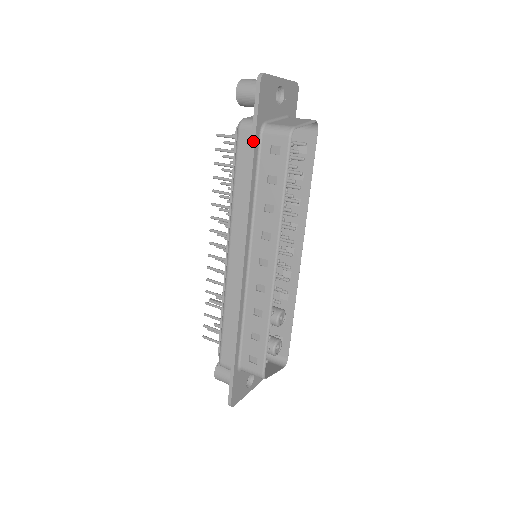
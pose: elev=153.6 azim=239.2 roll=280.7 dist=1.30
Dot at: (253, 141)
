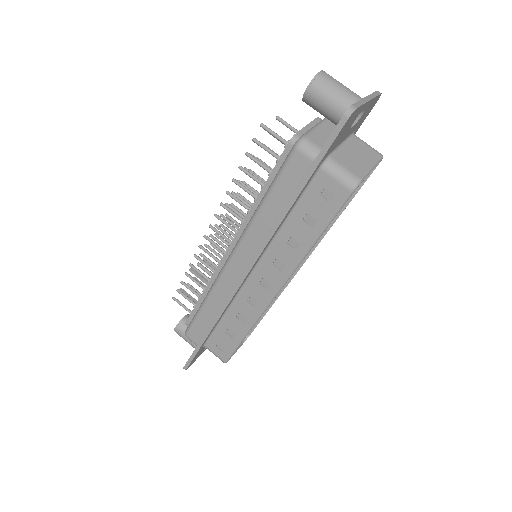
Dot at: (307, 177)
